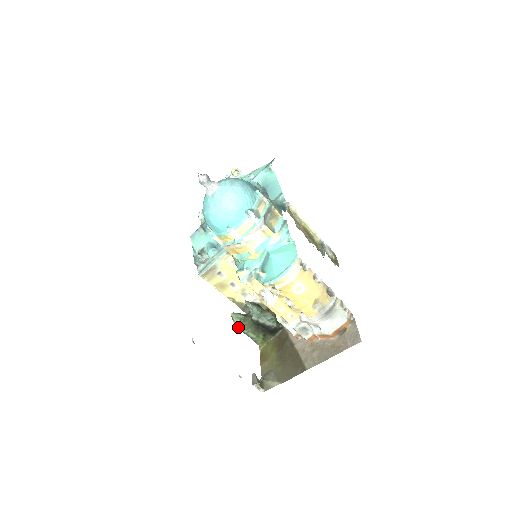
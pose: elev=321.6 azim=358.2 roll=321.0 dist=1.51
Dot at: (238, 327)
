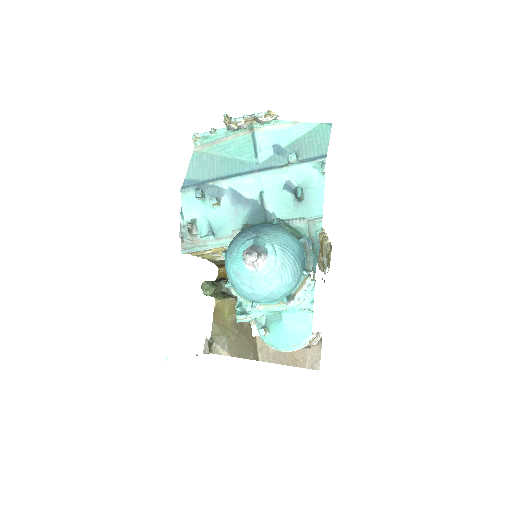
Dot at: (204, 294)
